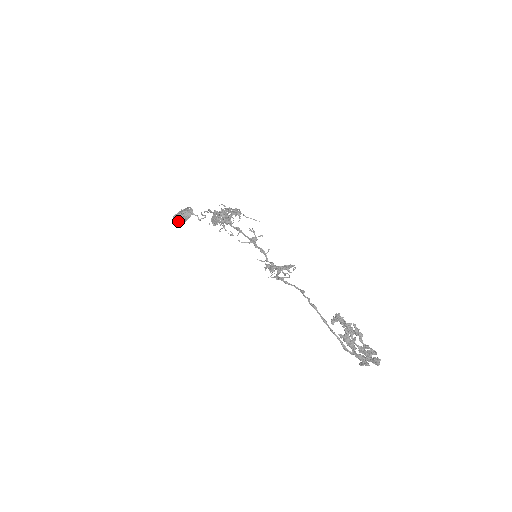
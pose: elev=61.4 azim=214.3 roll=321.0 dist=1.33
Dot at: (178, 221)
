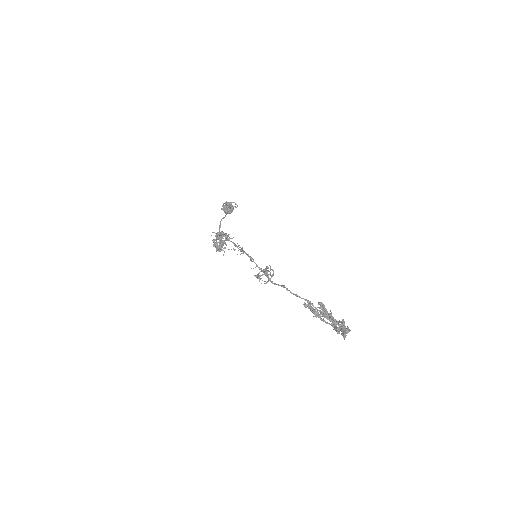
Dot at: occluded
